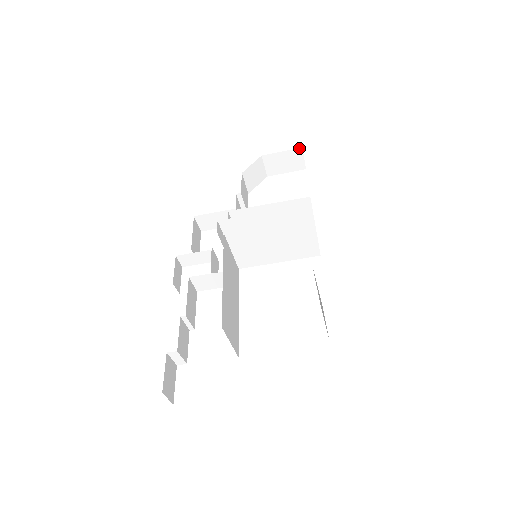
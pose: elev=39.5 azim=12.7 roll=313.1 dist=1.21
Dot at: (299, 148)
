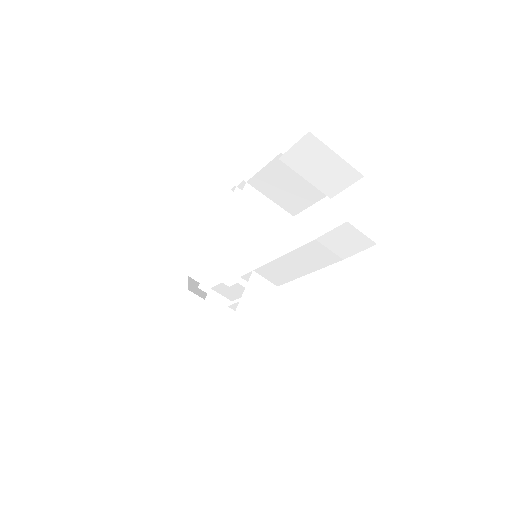
Dot at: occluded
